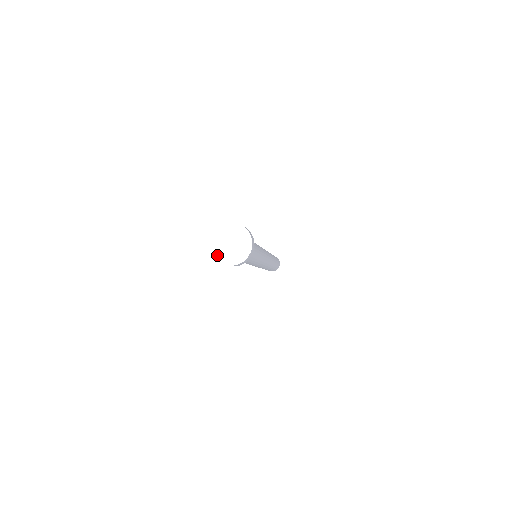
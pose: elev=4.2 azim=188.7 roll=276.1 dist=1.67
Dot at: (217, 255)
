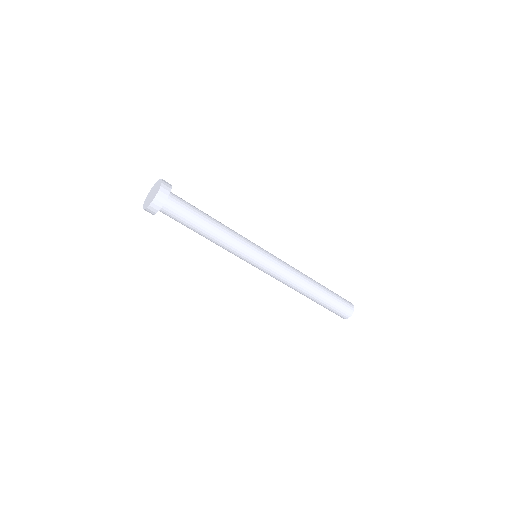
Dot at: (146, 206)
